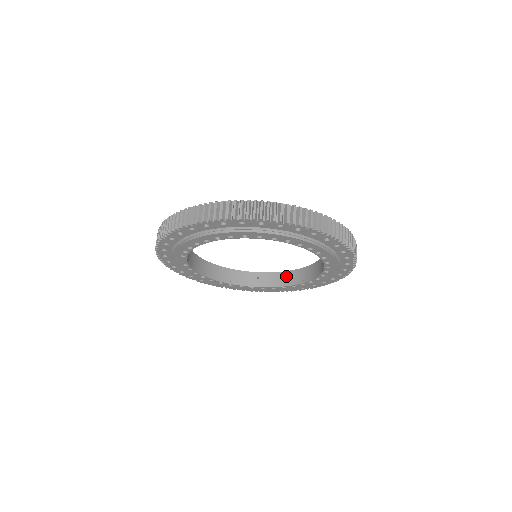
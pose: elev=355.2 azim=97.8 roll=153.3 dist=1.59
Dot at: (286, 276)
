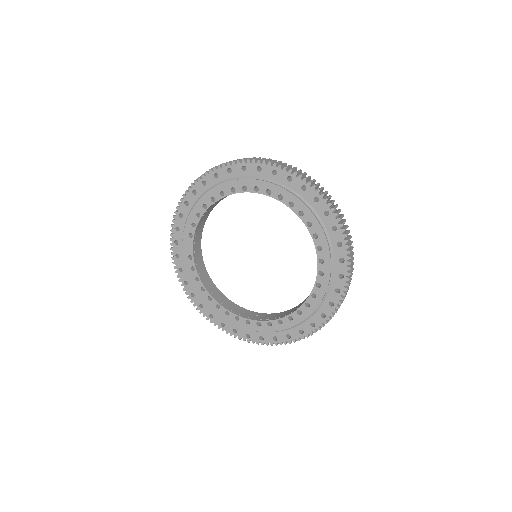
Dot at: (285, 312)
